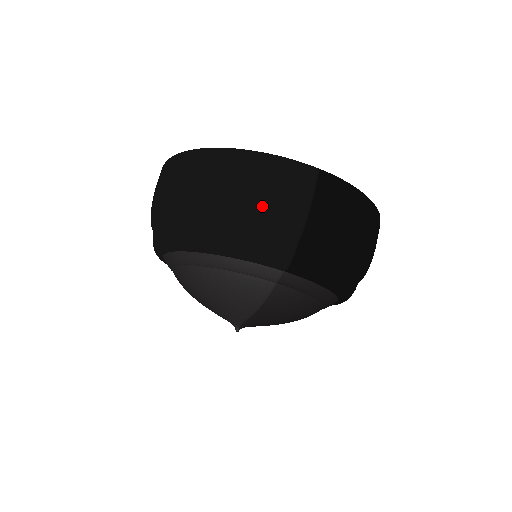
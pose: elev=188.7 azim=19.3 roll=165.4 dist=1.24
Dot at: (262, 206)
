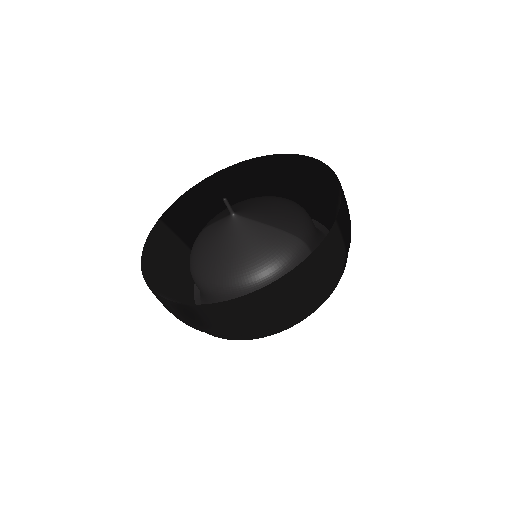
Dot at: (328, 281)
